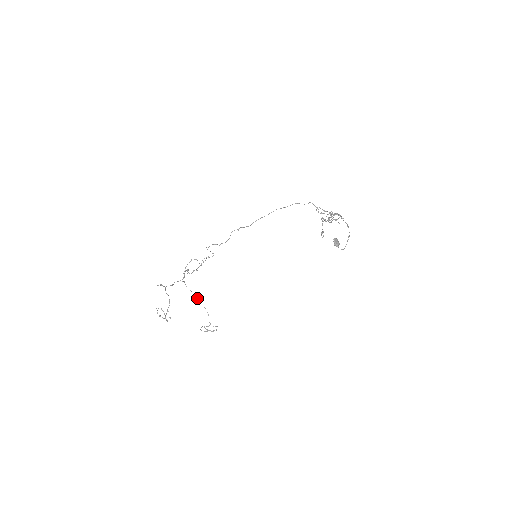
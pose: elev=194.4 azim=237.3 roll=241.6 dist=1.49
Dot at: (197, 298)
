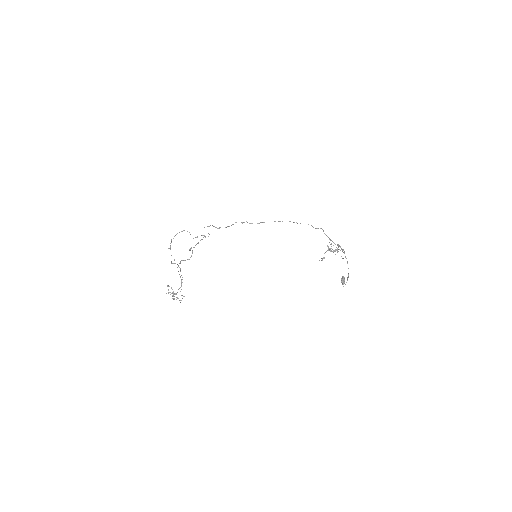
Dot at: (177, 267)
